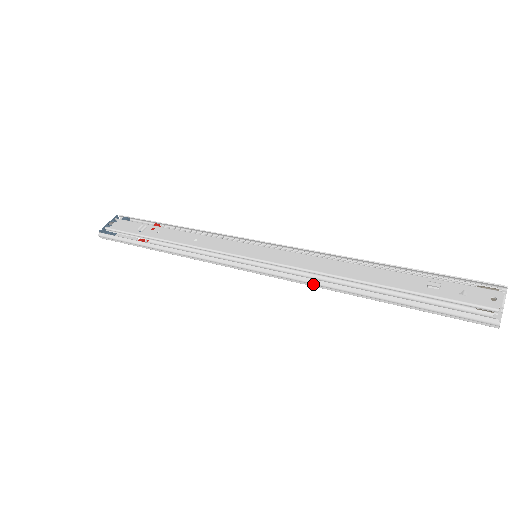
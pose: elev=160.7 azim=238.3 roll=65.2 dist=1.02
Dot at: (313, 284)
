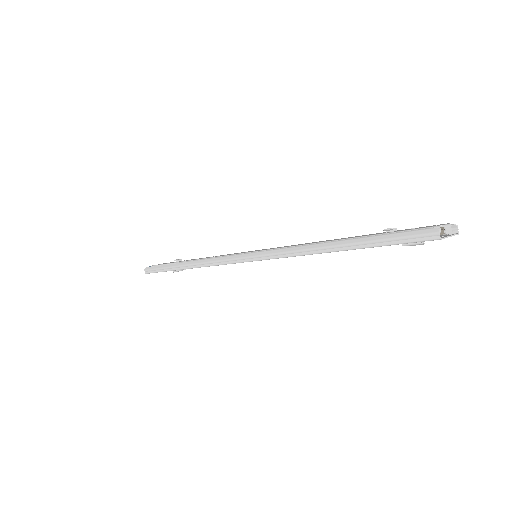
Dot at: (292, 253)
